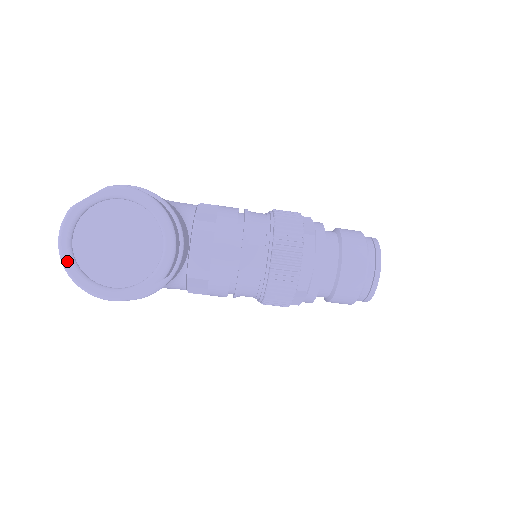
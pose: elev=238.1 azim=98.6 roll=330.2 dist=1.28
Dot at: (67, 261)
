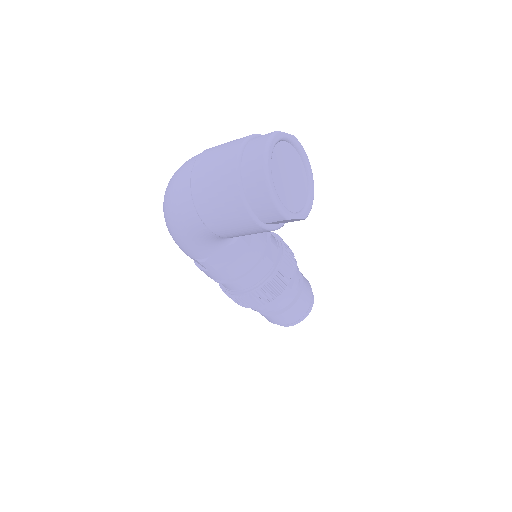
Dot at: (269, 165)
